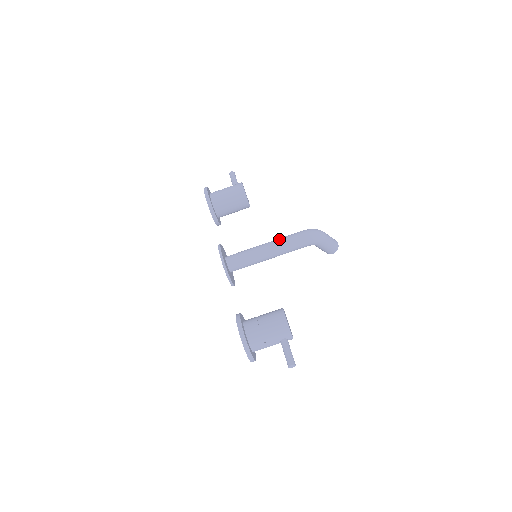
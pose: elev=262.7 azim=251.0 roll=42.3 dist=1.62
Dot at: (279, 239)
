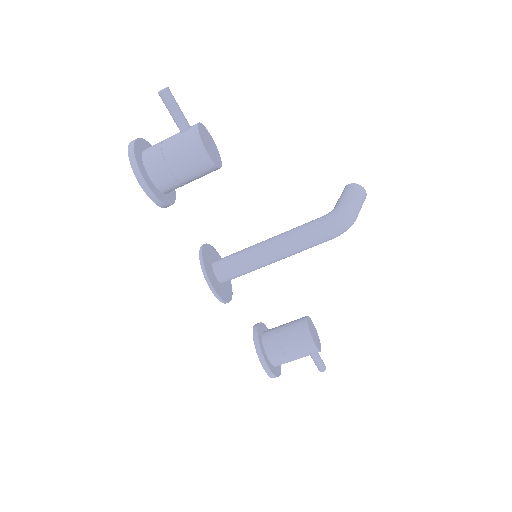
Dot at: (291, 244)
